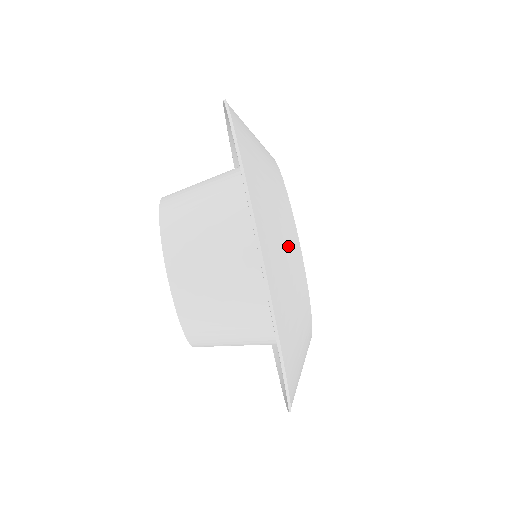
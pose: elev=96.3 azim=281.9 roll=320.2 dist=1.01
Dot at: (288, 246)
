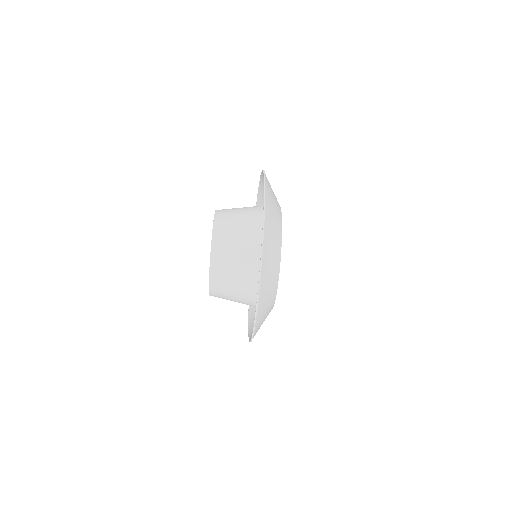
Dot at: (272, 286)
